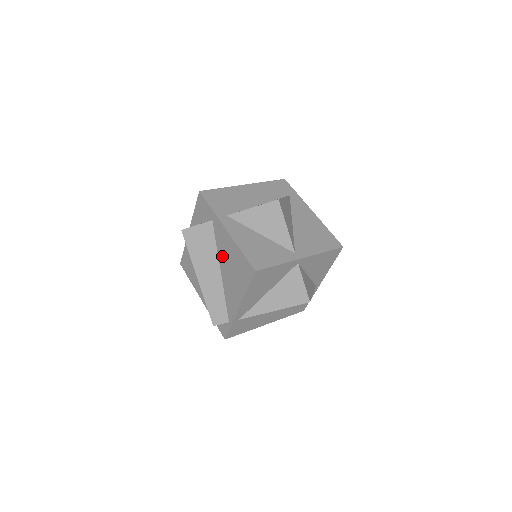
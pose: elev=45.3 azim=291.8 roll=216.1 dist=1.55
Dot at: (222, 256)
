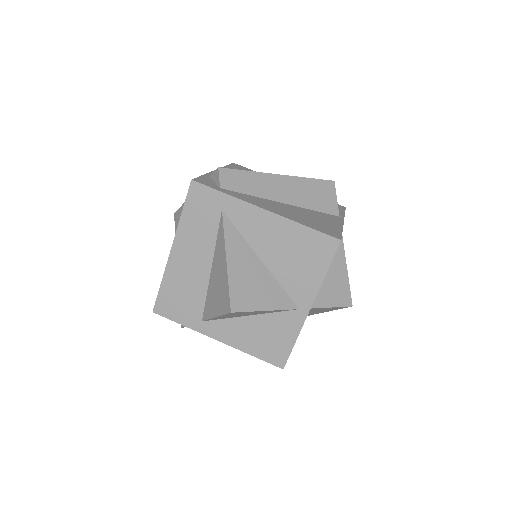
Dot at: occluded
